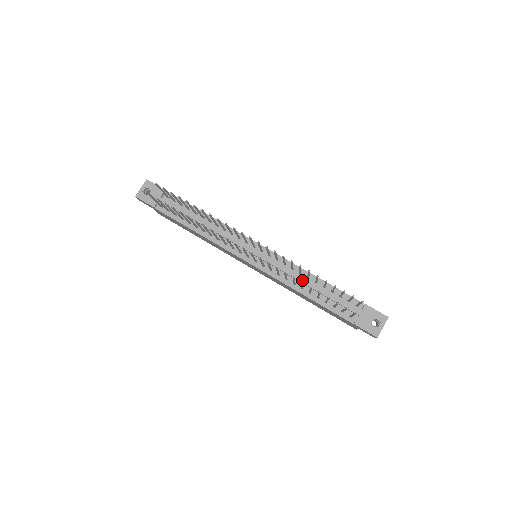
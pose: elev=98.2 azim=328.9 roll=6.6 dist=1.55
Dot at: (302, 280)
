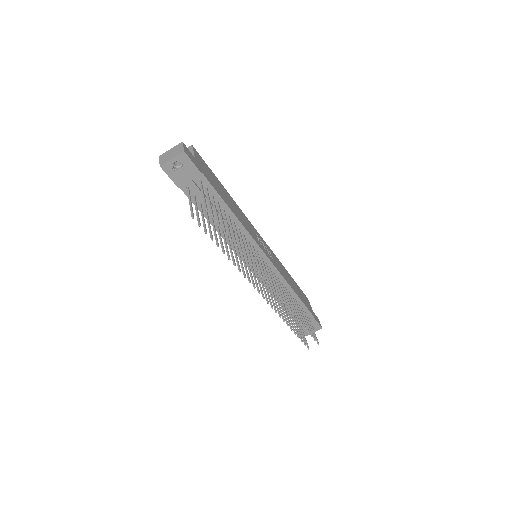
Dot at: occluded
